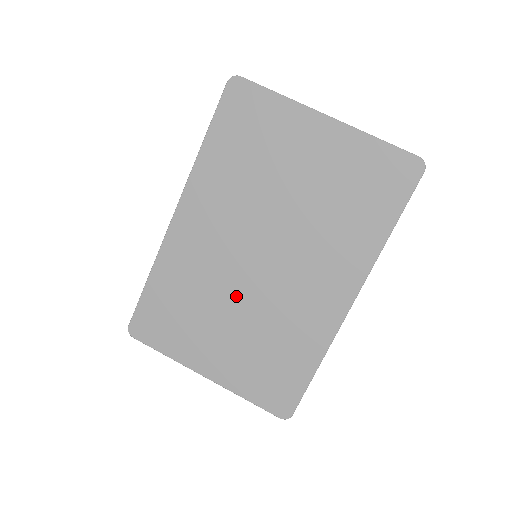
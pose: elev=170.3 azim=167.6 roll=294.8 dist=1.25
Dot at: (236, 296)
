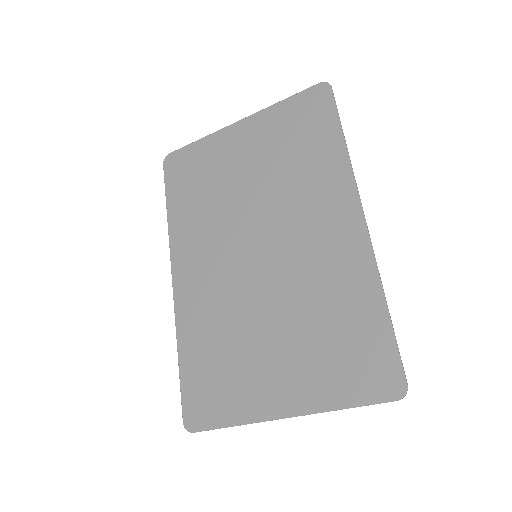
Dot at: (260, 303)
